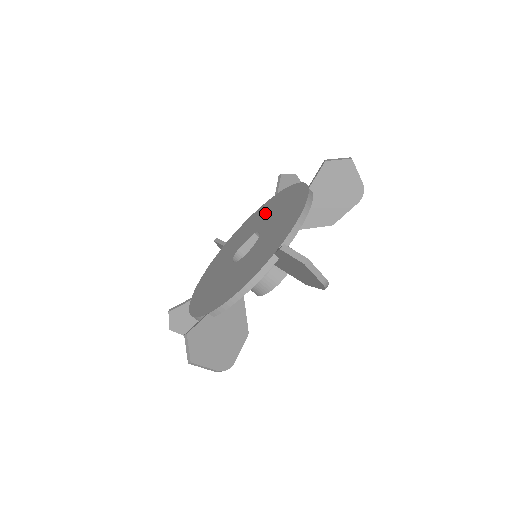
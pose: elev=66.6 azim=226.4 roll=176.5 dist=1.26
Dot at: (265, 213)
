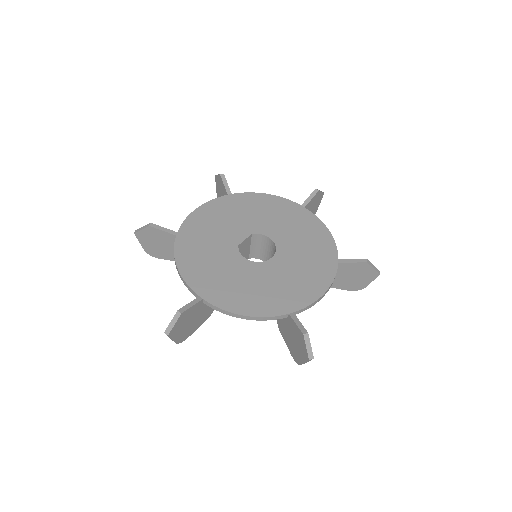
Dot at: (241, 213)
